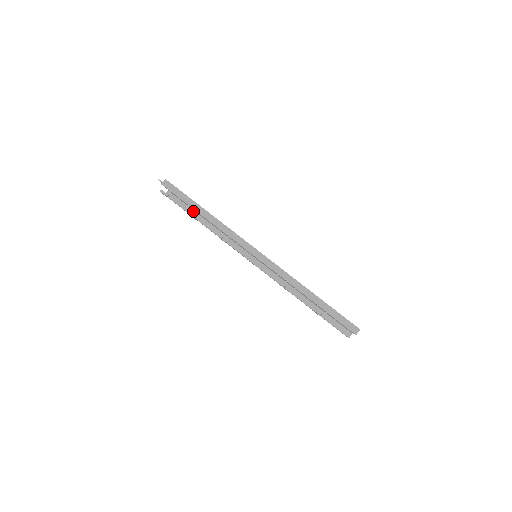
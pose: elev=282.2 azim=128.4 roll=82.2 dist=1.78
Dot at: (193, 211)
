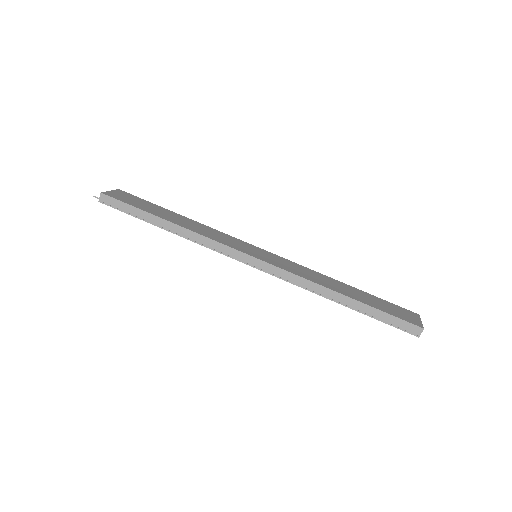
Dot at: occluded
